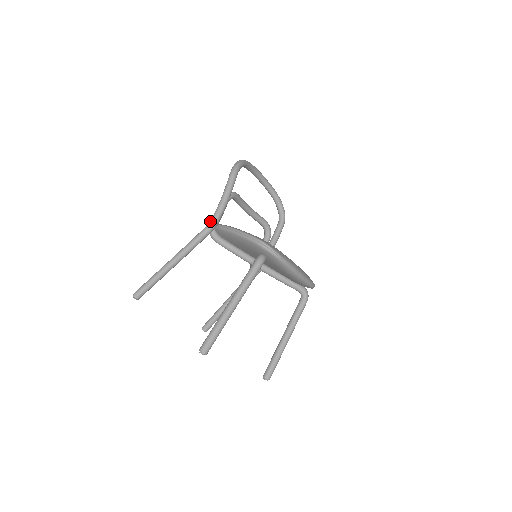
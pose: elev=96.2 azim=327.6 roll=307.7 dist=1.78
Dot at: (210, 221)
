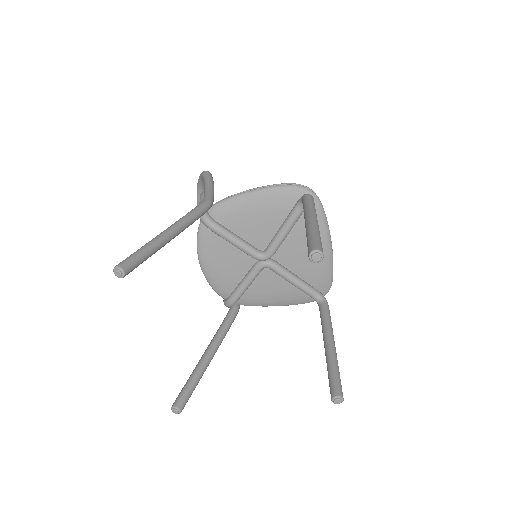
Dot at: (205, 198)
